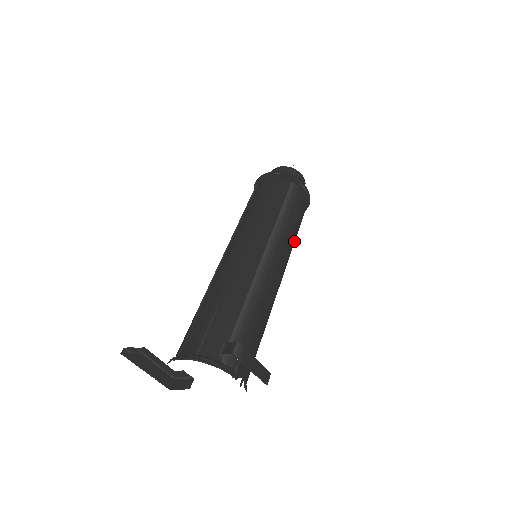
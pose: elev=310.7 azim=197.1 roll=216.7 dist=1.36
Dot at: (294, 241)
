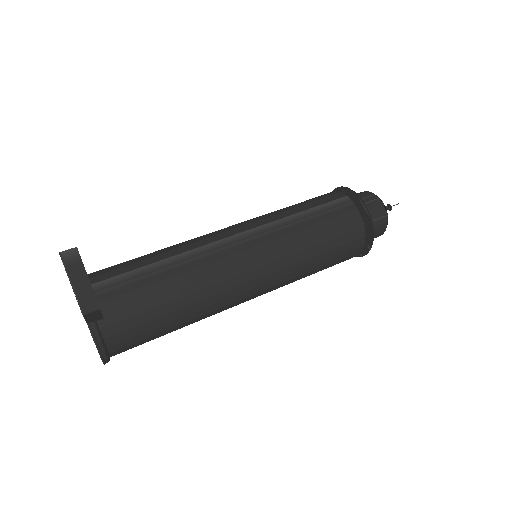
Dot at: (310, 255)
